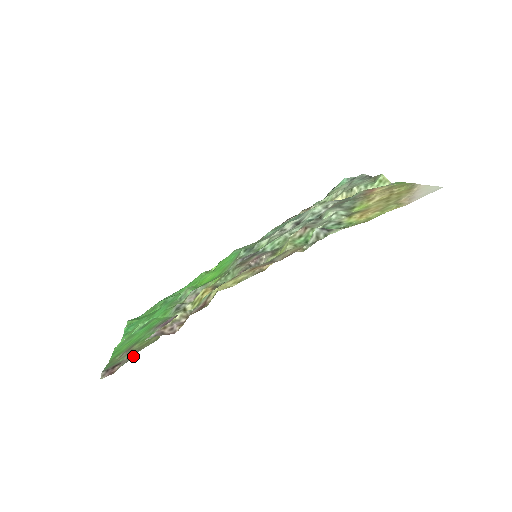
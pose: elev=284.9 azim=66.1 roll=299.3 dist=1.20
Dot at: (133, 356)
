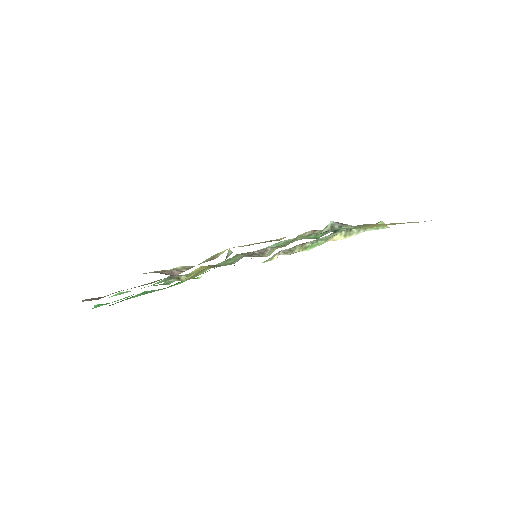
Dot at: occluded
